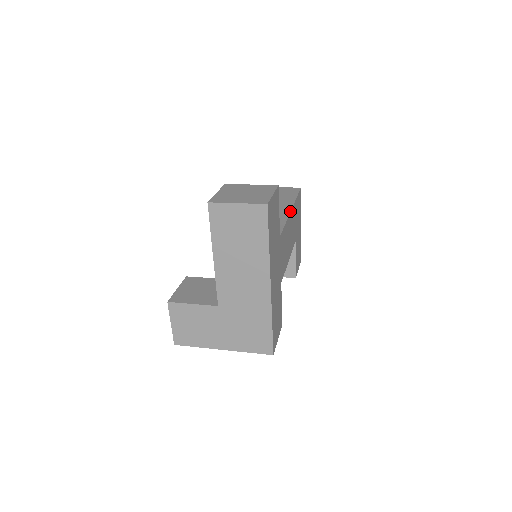
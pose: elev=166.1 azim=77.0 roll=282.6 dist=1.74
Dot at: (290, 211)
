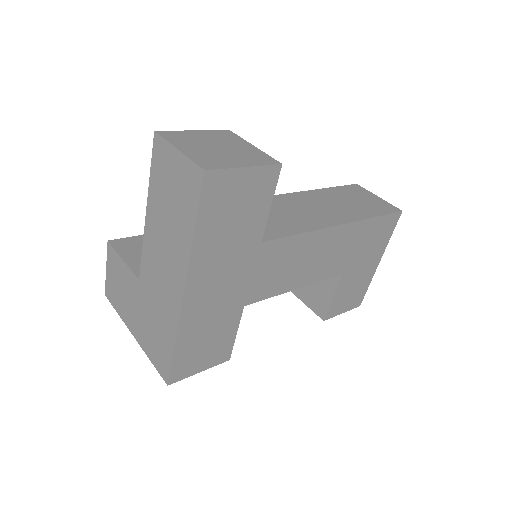
Dot at: (334, 225)
